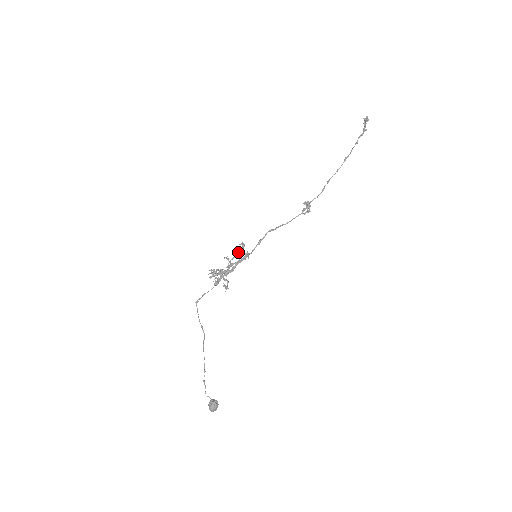
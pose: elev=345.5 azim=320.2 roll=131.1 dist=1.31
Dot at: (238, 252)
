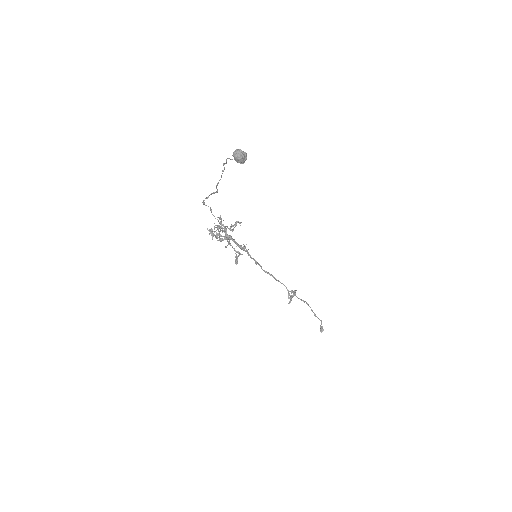
Dot at: occluded
